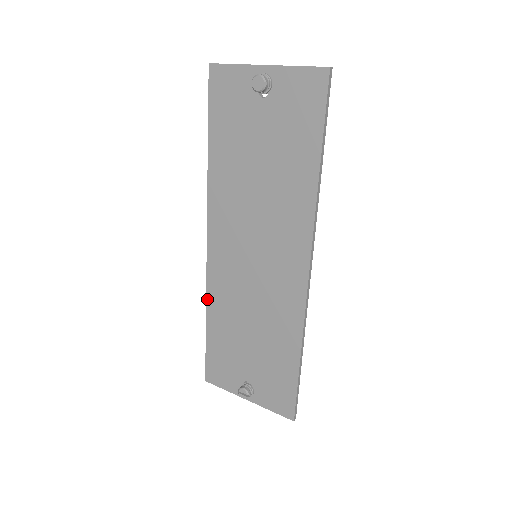
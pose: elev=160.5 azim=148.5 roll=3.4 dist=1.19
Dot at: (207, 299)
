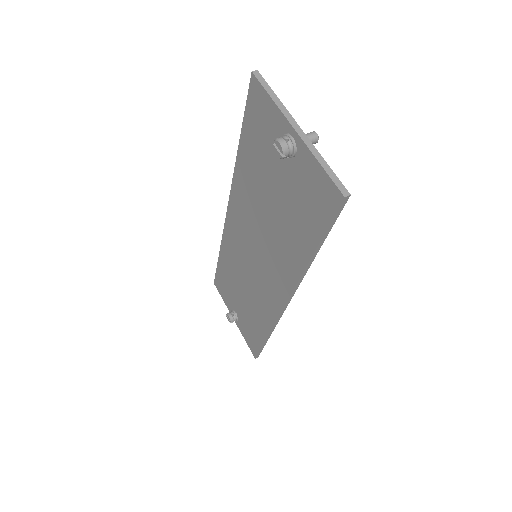
Dot at: (221, 244)
